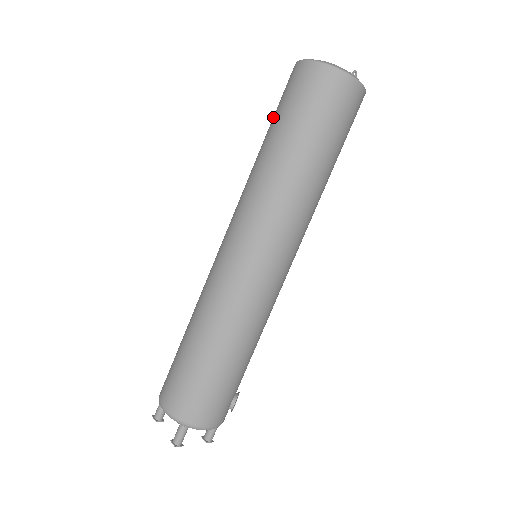
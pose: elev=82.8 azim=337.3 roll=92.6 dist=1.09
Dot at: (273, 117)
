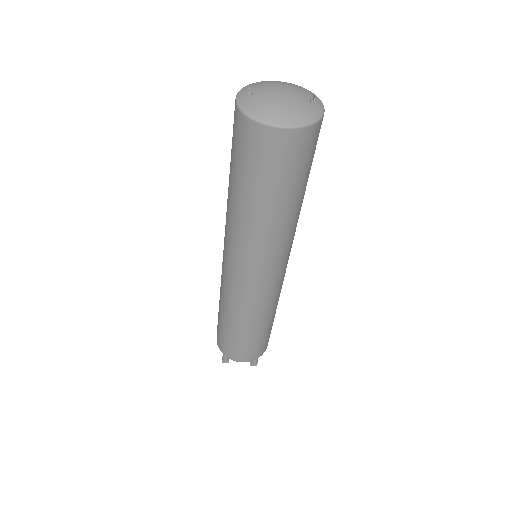
Dot at: (246, 177)
